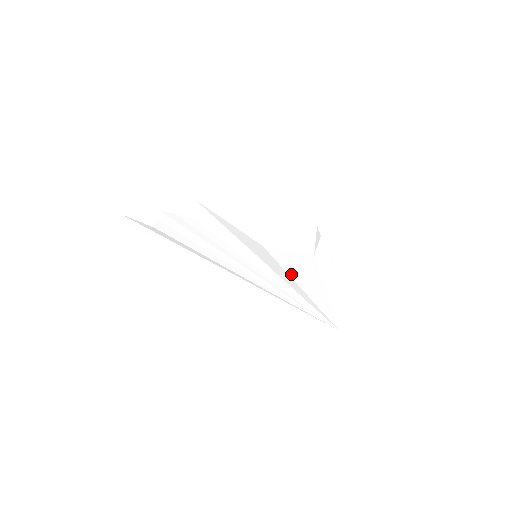
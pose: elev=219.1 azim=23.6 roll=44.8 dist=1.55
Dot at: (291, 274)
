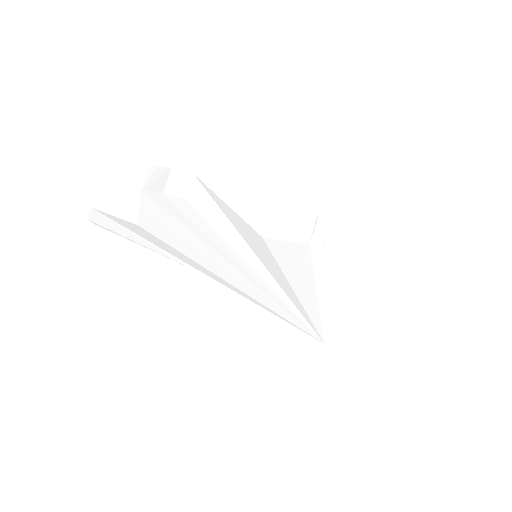
Dot at: (288, 276)
